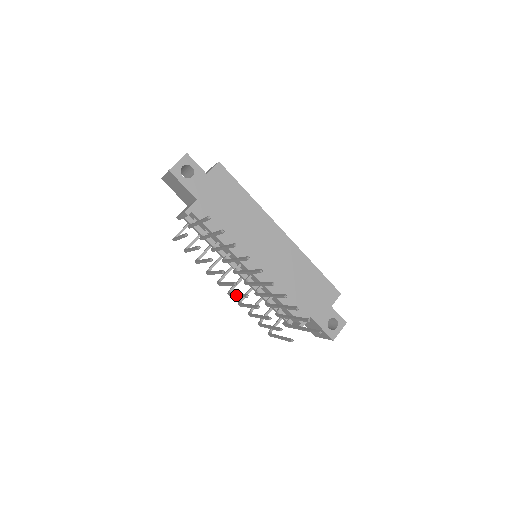
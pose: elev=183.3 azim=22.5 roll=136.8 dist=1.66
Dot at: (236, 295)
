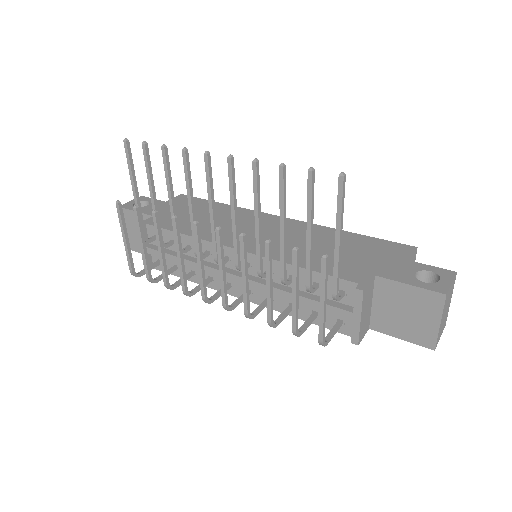
Dot at: (219, 269)
